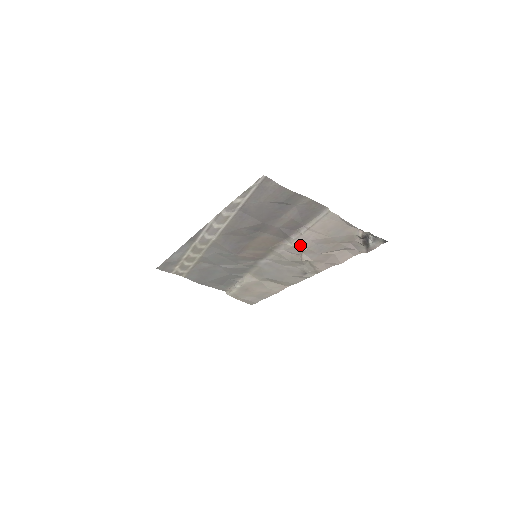
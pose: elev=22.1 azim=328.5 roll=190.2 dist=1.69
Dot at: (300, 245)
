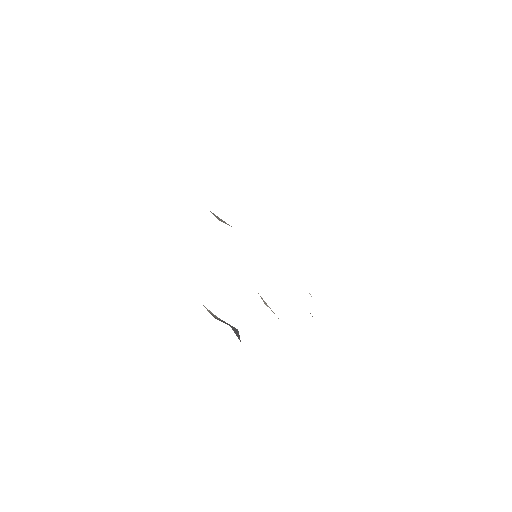
Dot at: occluded
